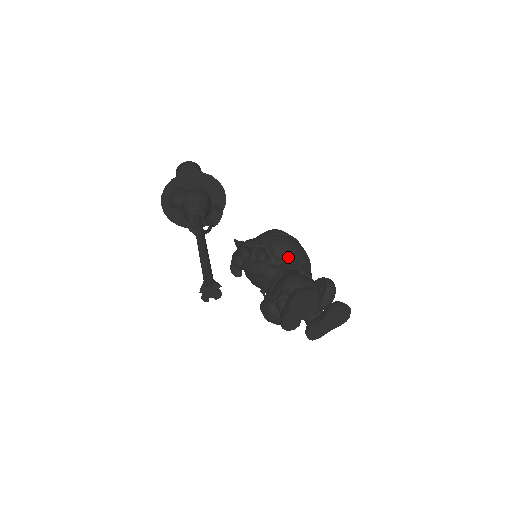
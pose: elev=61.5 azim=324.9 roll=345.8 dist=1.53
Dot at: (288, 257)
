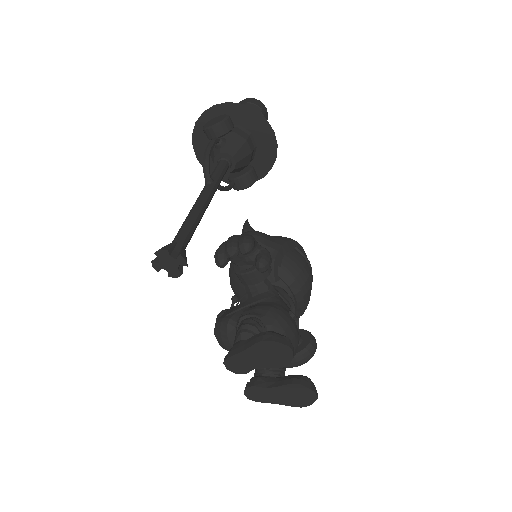
Dot at: (290, 284)
